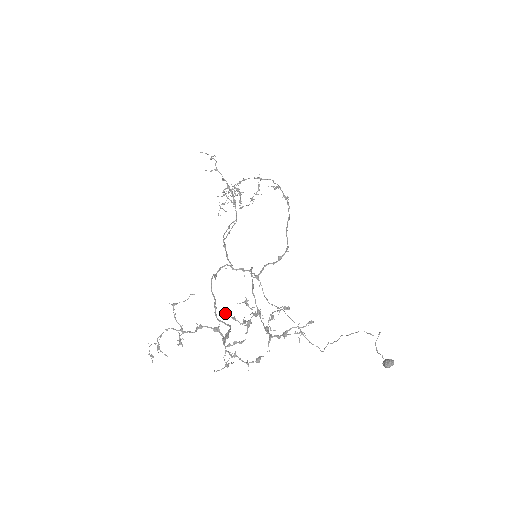
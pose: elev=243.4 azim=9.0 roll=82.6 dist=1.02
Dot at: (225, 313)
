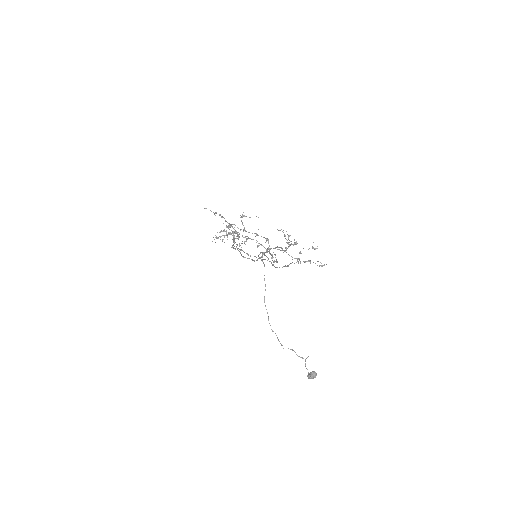
Dot at: occluded
